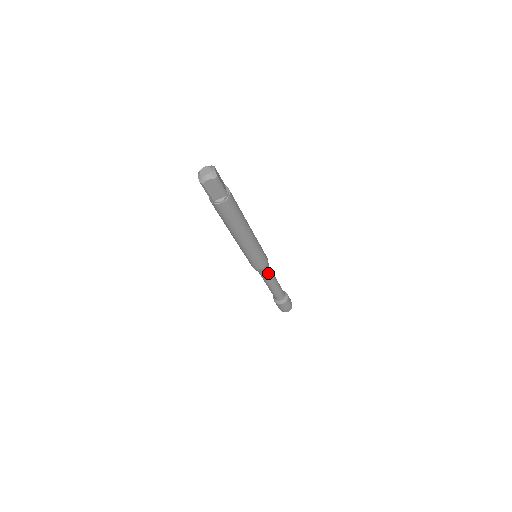
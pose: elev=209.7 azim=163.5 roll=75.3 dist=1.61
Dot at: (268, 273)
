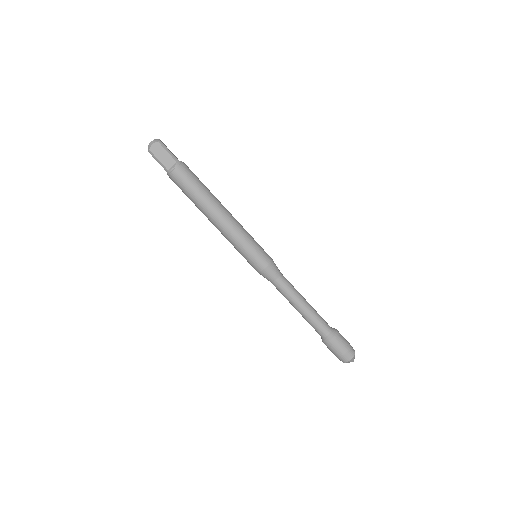
Dot at: (282, 280)
